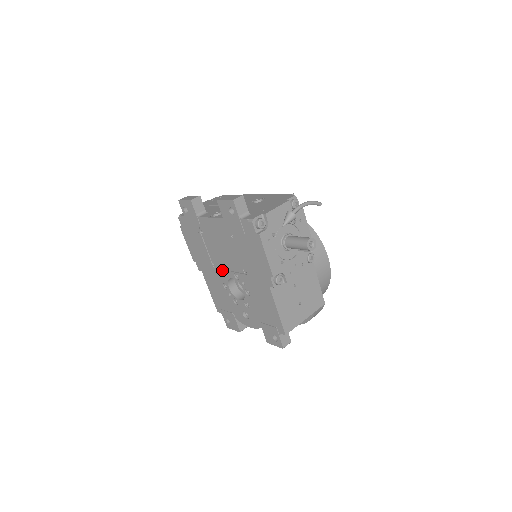
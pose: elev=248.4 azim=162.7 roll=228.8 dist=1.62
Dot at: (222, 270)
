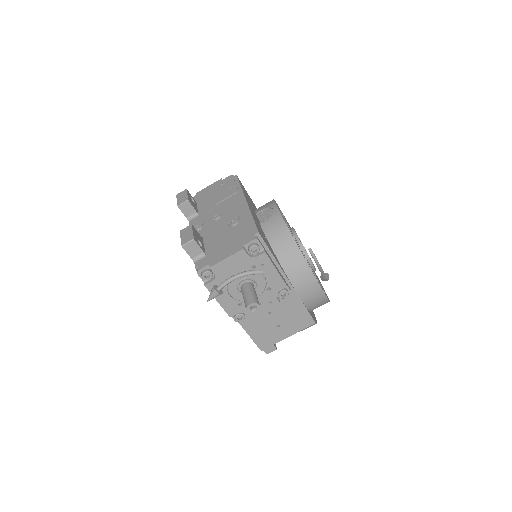
Dot at: occluded
